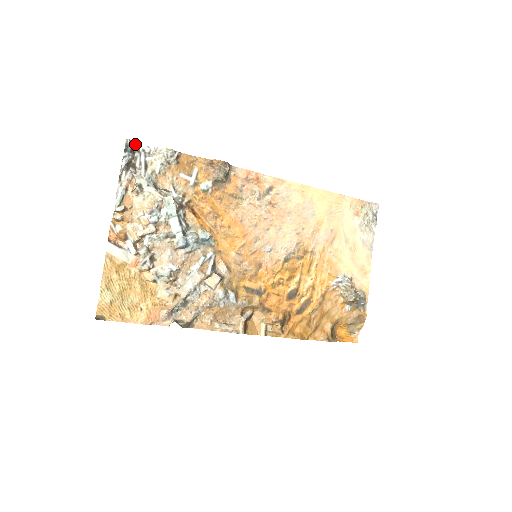
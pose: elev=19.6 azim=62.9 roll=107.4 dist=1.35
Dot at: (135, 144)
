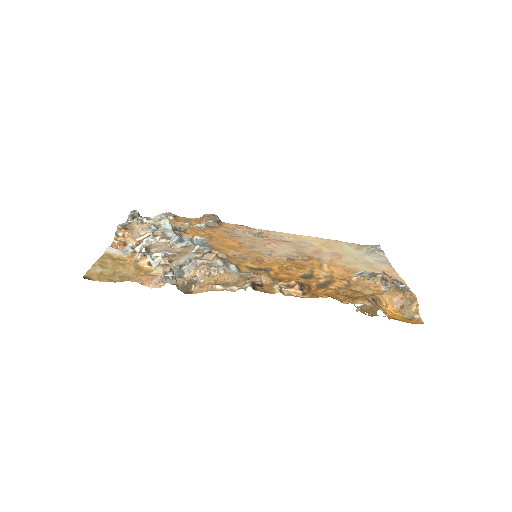
Dot at: occluded
